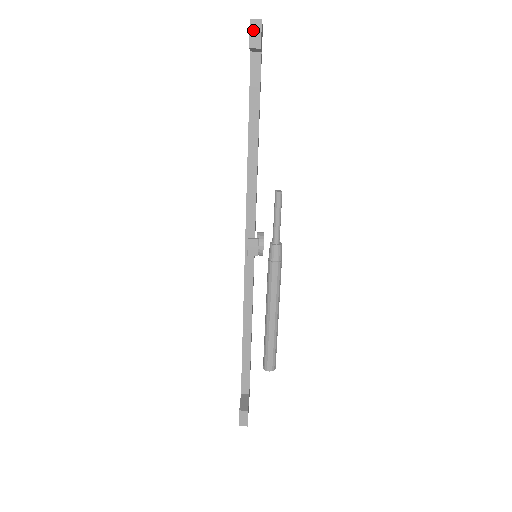
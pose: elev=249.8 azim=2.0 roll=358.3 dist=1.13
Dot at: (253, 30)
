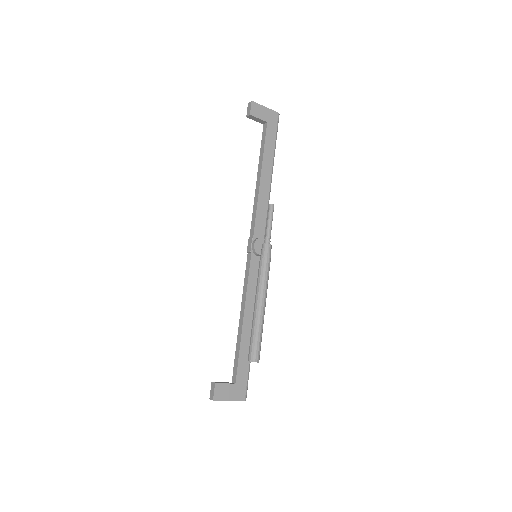
Dot at: (249, 108)
